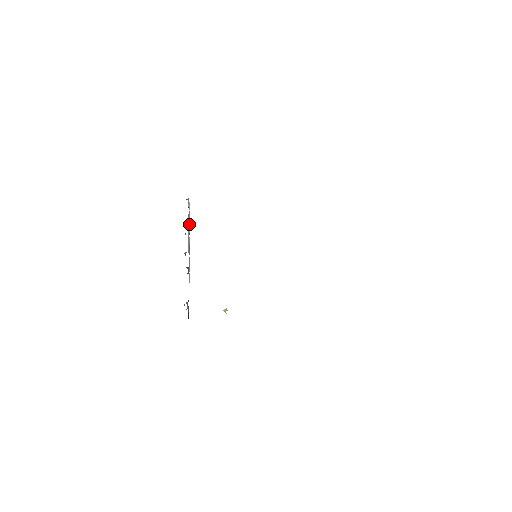
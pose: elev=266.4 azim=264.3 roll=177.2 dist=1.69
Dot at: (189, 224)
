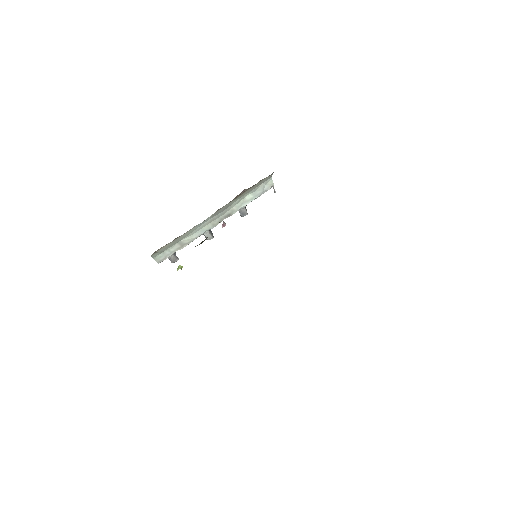
Dot at: (251, 200)
